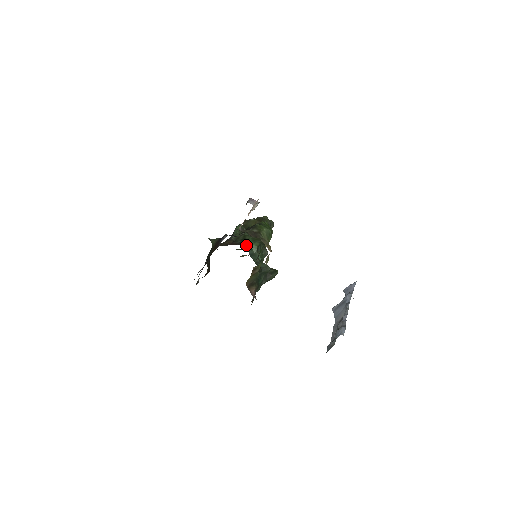
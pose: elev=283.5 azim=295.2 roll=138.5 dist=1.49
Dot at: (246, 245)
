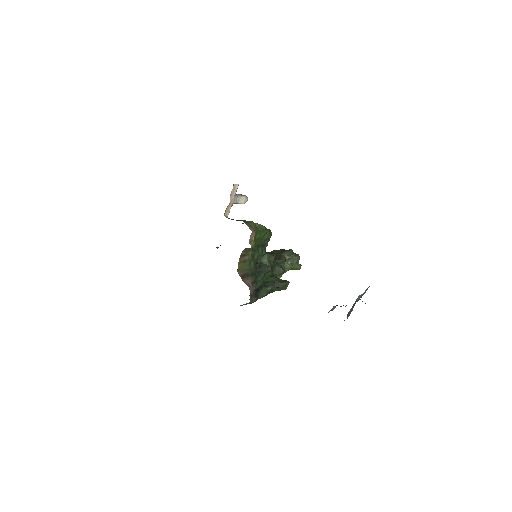
Dot at: occluded
